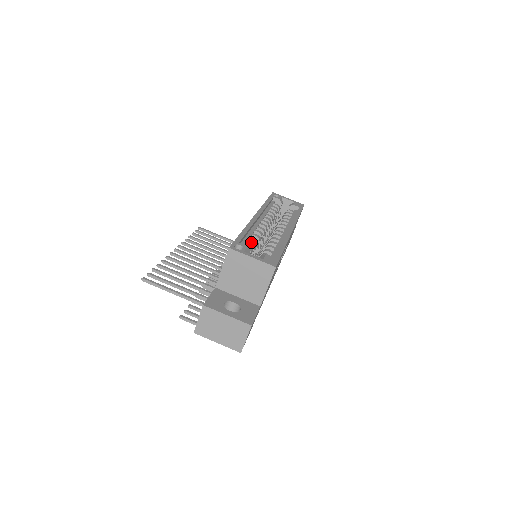
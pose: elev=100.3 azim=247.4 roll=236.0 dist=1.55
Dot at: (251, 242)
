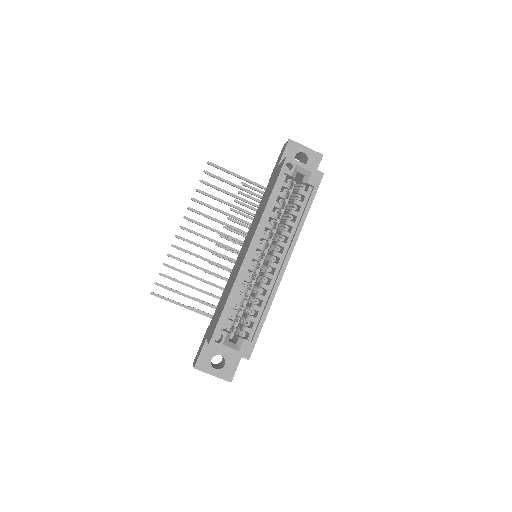
Dot at: (235, 310)
